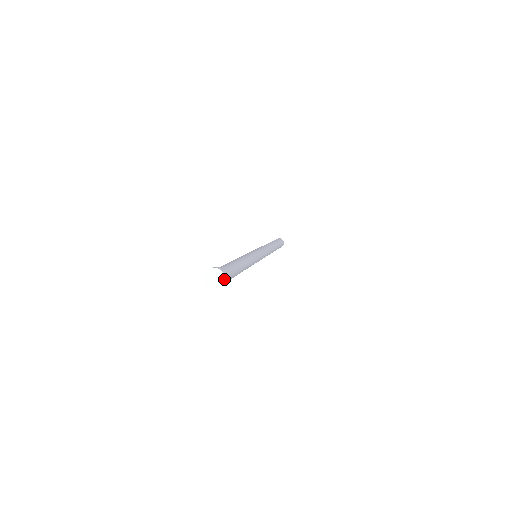
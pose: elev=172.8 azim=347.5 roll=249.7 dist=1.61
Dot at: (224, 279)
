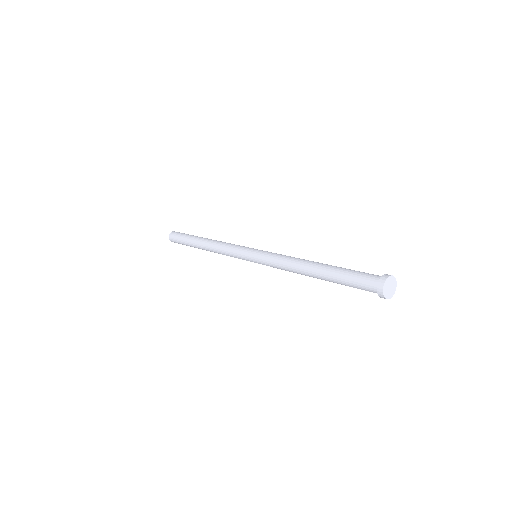
Dot at: (395, 289)
